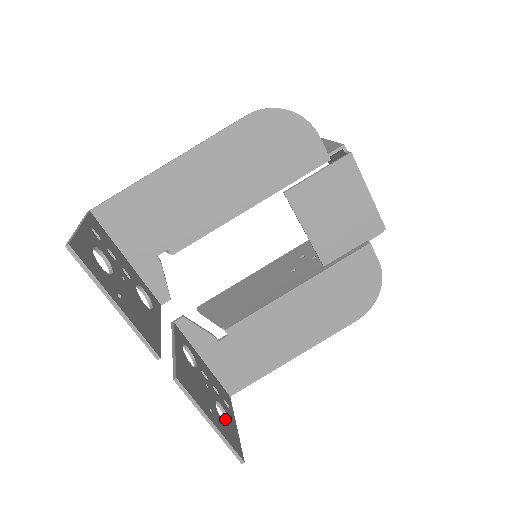
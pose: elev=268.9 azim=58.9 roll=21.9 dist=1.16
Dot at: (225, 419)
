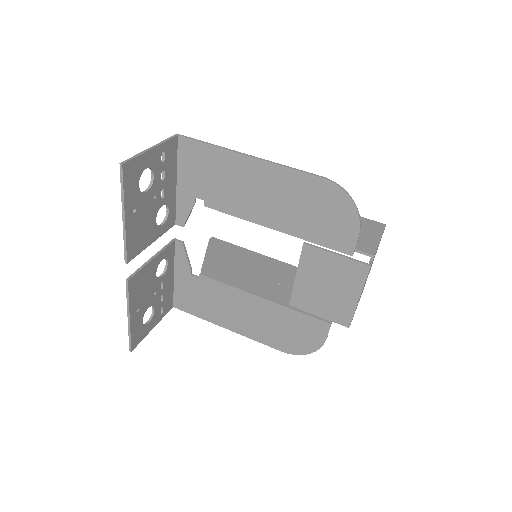
Dot at: (149, 319)
